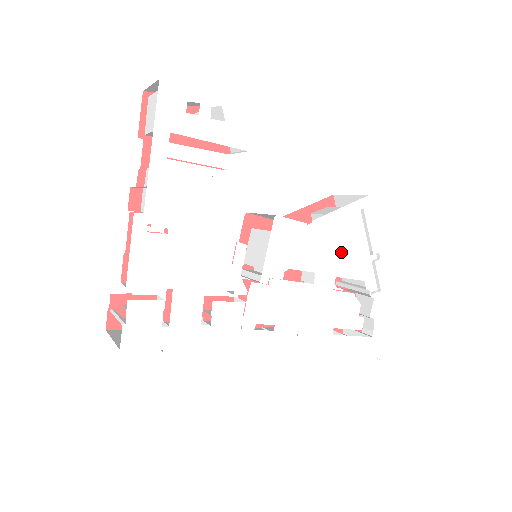
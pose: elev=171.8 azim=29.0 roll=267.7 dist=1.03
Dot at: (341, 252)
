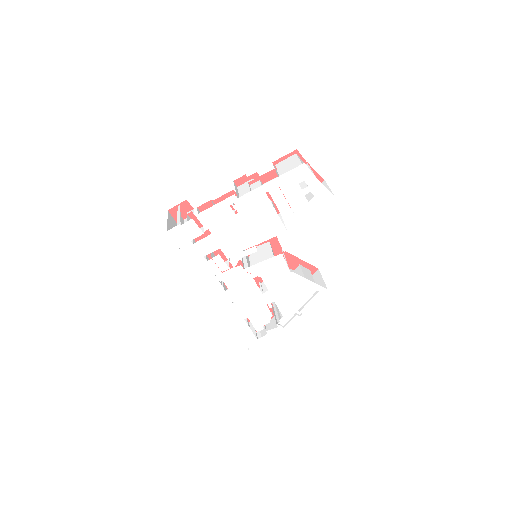
Dot at: (289, 295)
